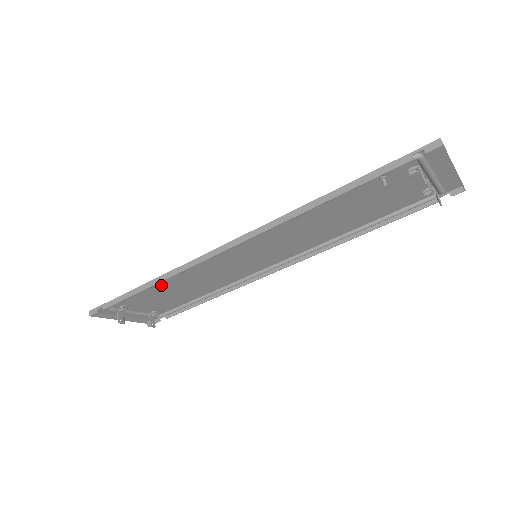
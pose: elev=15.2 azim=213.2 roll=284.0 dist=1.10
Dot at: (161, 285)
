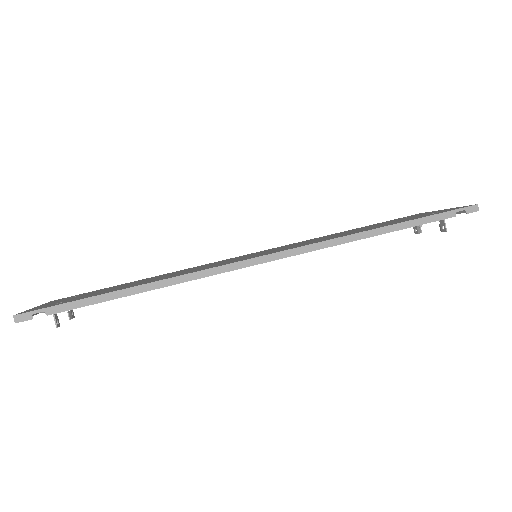
Dot at: occluded
